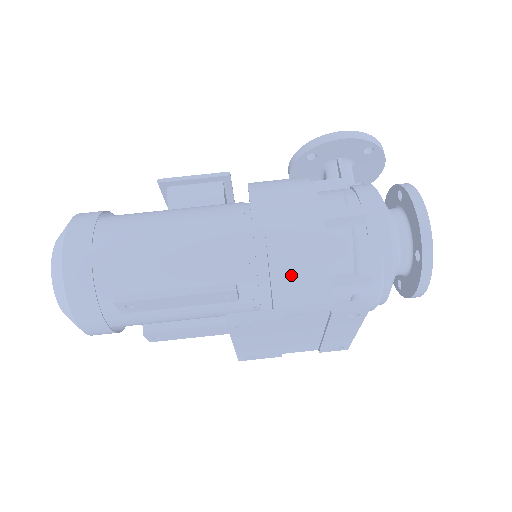
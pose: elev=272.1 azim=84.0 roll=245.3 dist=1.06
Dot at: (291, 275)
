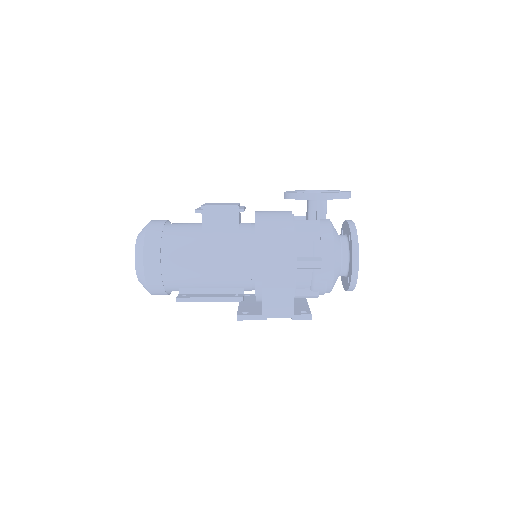
Dot at: (273, 300)
